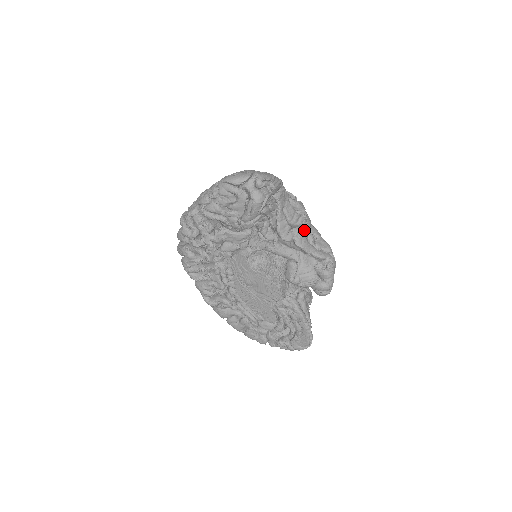
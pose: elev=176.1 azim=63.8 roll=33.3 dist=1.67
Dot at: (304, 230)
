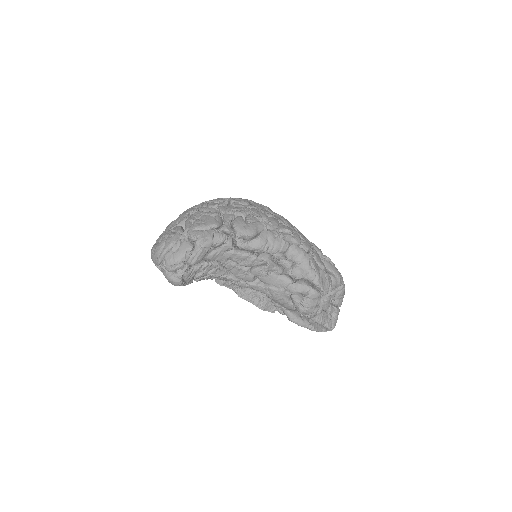
Dot at: (267, 268)
